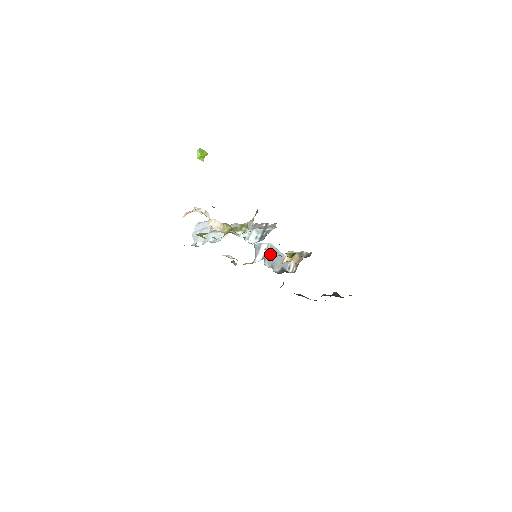
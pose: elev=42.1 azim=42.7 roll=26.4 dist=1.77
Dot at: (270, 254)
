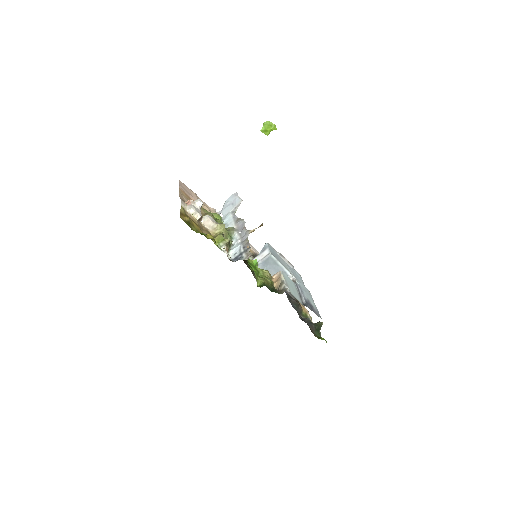
Dot at: (267, 262)
